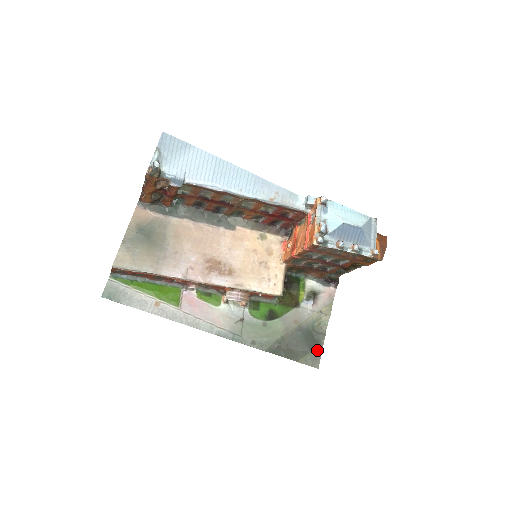
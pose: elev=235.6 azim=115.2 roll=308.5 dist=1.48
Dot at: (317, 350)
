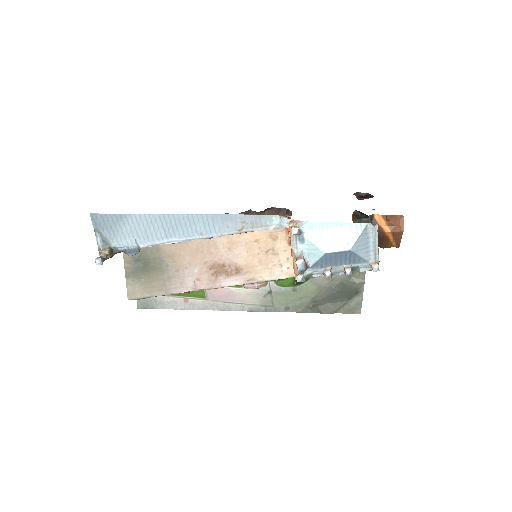
Dot at: (357, 298)
